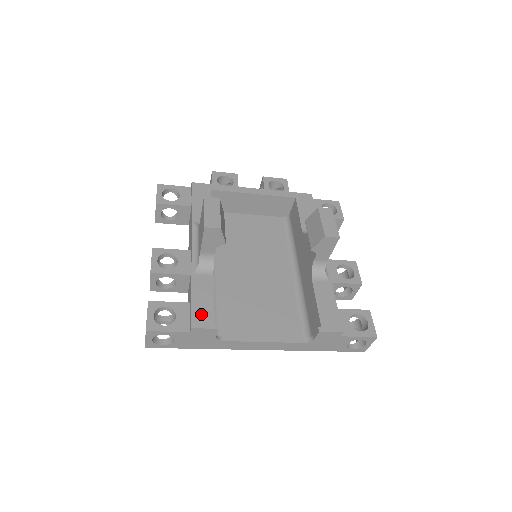
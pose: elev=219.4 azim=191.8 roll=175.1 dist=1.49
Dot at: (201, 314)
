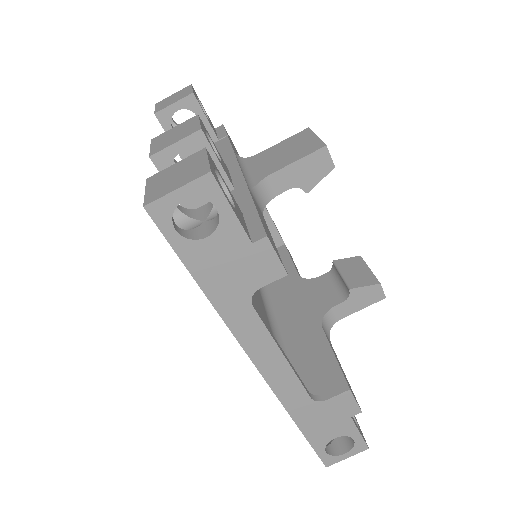
Dot at: (269, 235)
